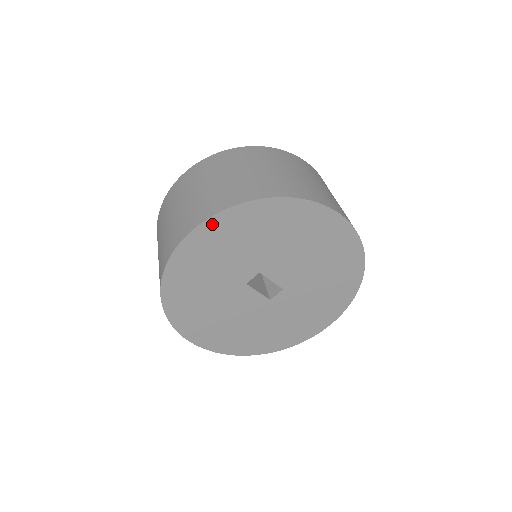
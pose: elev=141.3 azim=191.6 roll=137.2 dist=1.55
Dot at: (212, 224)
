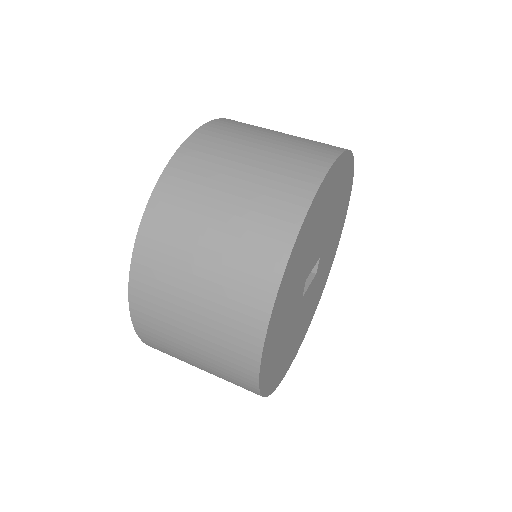
Dot at: (270, 328)
